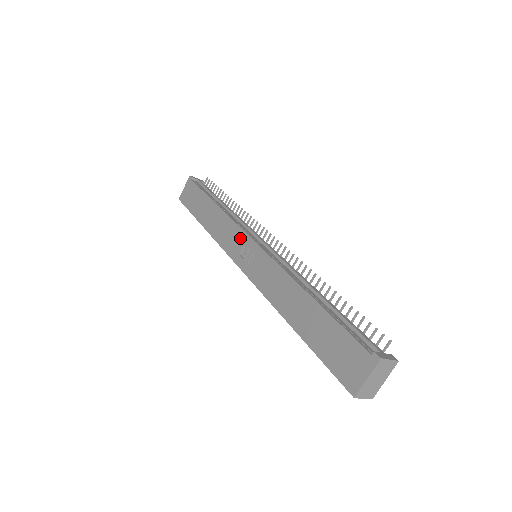
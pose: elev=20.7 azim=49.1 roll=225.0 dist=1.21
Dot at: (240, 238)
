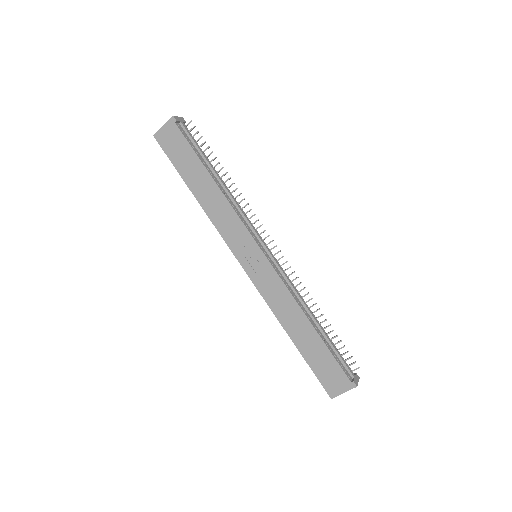
Dot at: (246, 239)
